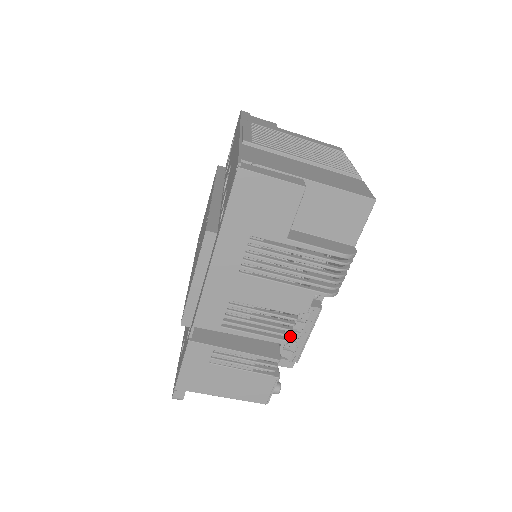
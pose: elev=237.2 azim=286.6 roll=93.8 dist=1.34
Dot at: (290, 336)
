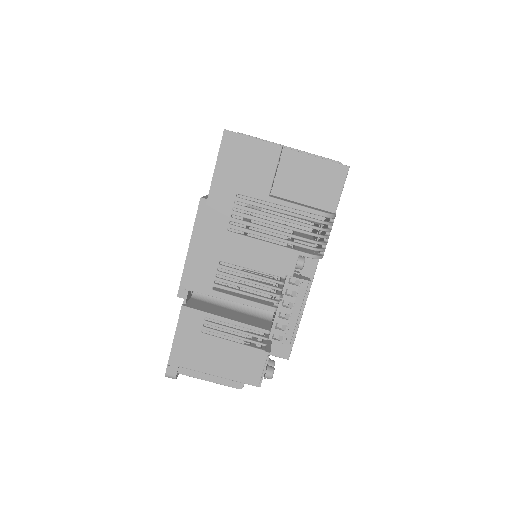
Dot at: occluded
